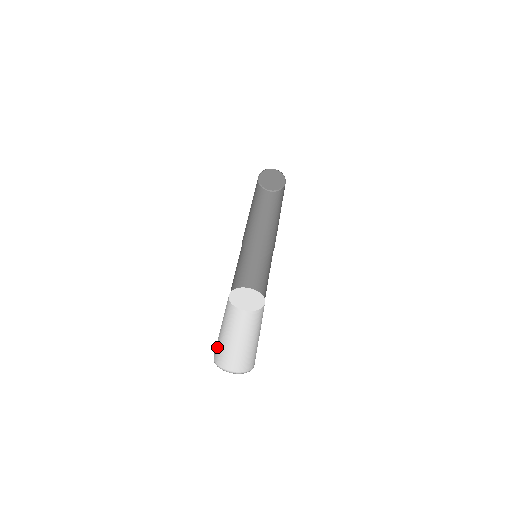
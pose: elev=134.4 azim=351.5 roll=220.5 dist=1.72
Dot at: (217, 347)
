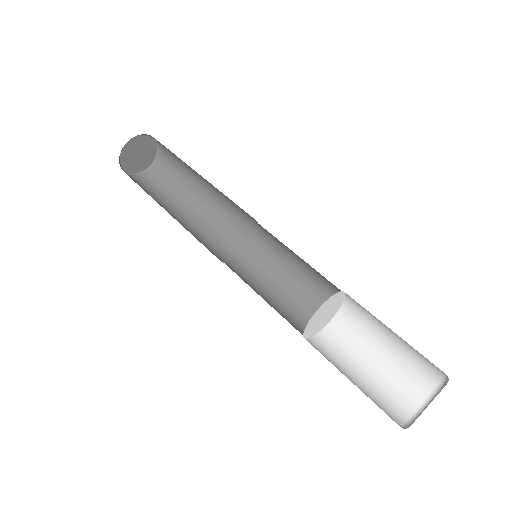
Dot at: occluded
